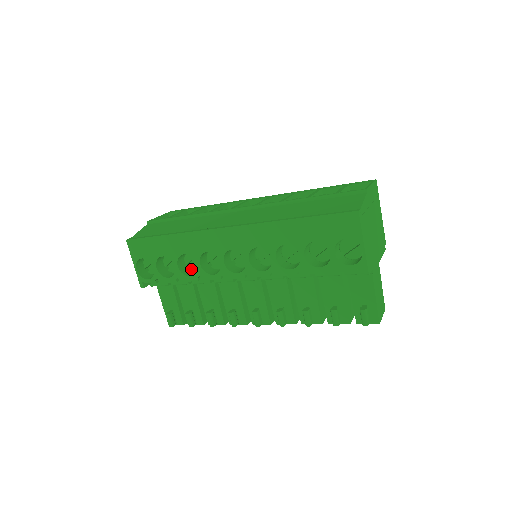
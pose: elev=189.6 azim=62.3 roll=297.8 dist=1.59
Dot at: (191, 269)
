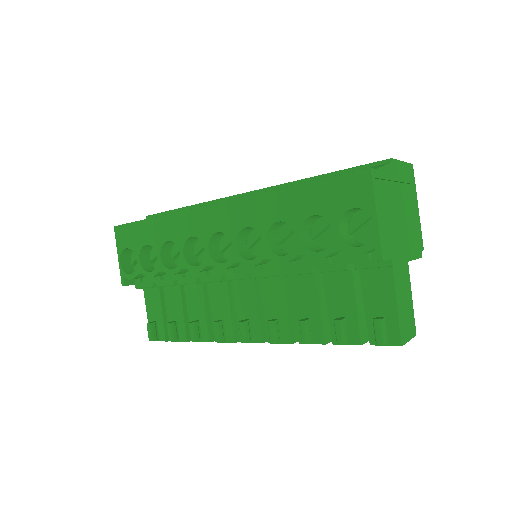
Dot at: (177, 264)
